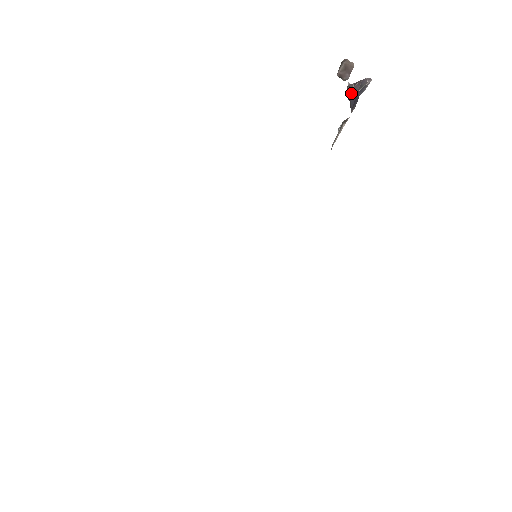
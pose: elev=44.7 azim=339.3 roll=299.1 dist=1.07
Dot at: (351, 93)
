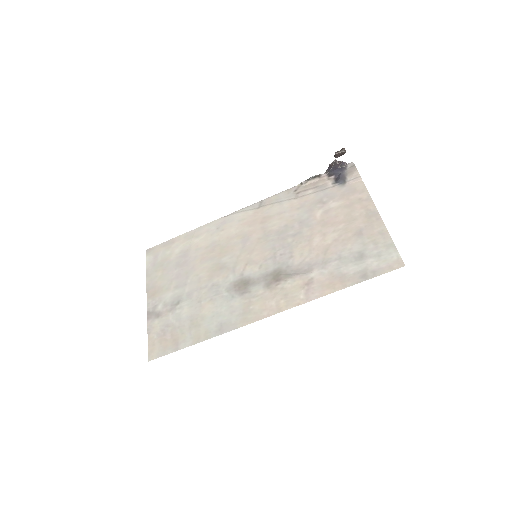
Dot at: (334, 166)
